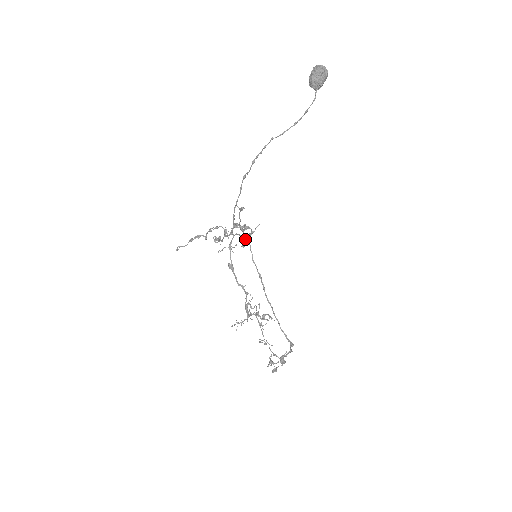
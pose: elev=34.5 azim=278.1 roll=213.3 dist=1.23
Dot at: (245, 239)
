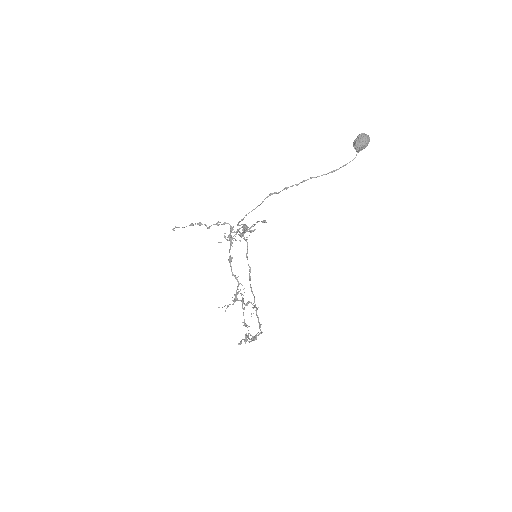
Dot at: (244, 237)
